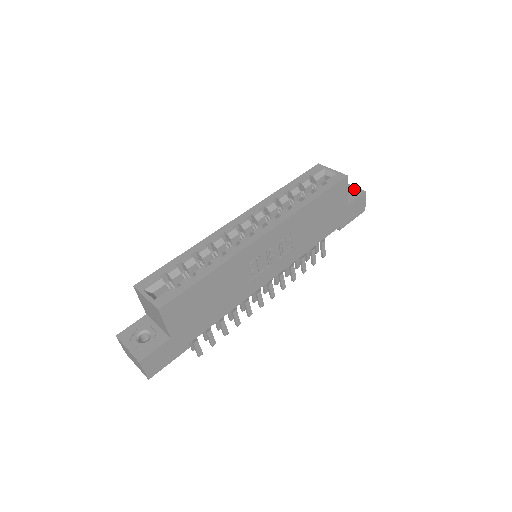
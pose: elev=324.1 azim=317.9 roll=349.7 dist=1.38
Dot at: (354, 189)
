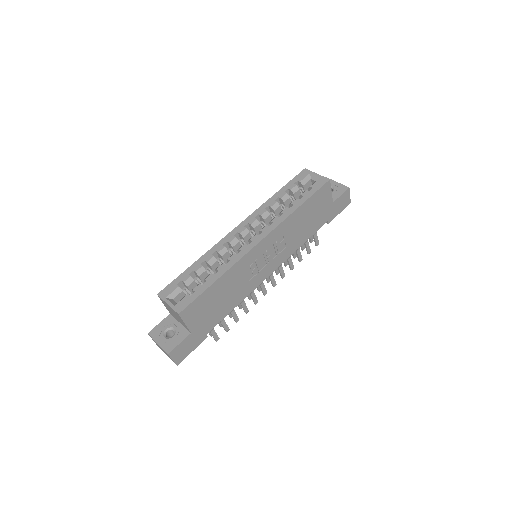
Dot at: (339, 186)
